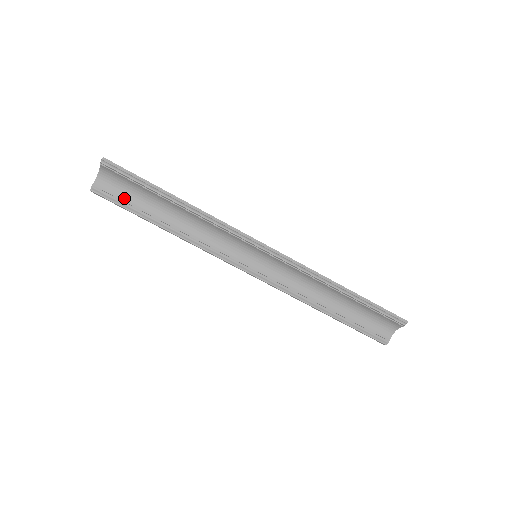
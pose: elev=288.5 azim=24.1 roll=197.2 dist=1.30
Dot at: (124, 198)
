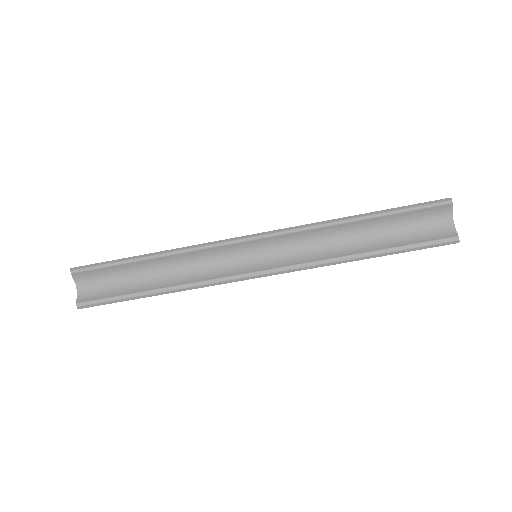
Dot at: (108, 293)
